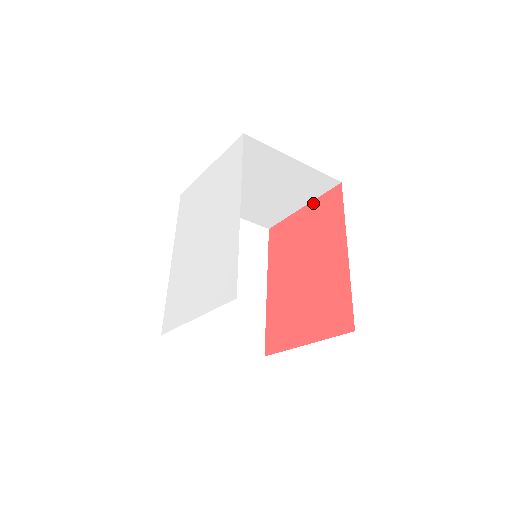
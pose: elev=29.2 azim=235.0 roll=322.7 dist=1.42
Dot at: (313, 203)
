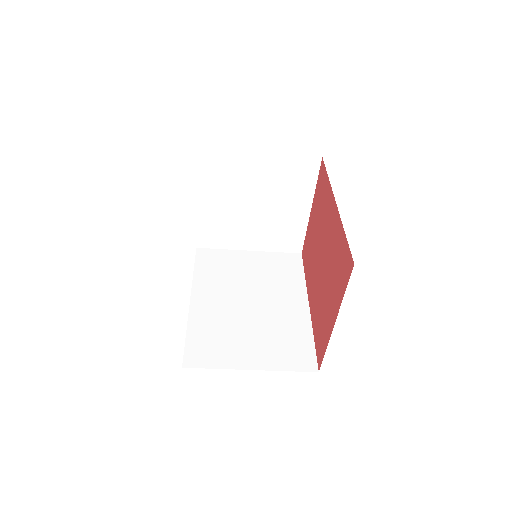
Dot at: (314, 196)
